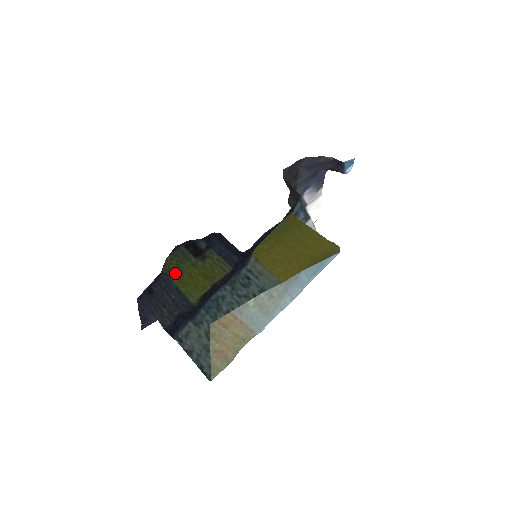
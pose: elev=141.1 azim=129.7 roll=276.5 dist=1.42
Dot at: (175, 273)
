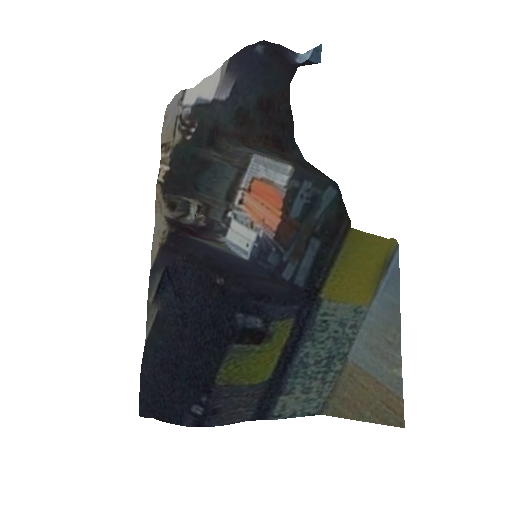
Dot at: (240, 376)
